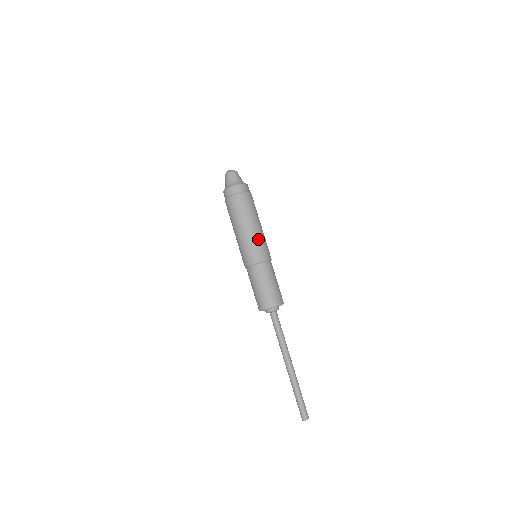
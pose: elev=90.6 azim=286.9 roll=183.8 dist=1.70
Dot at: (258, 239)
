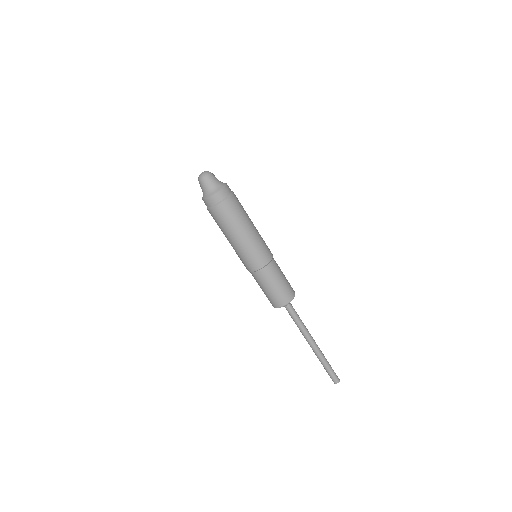
Dot at: (252, 246)
